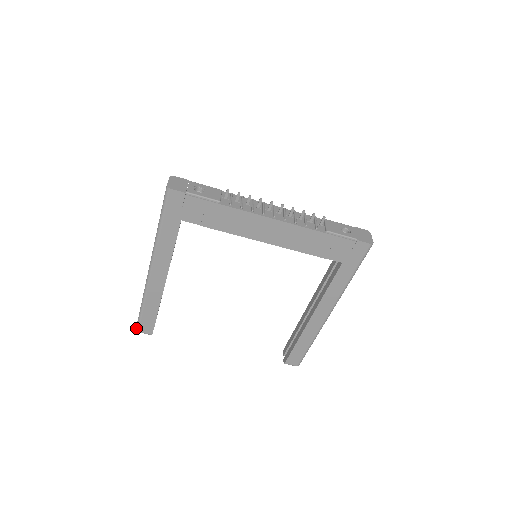
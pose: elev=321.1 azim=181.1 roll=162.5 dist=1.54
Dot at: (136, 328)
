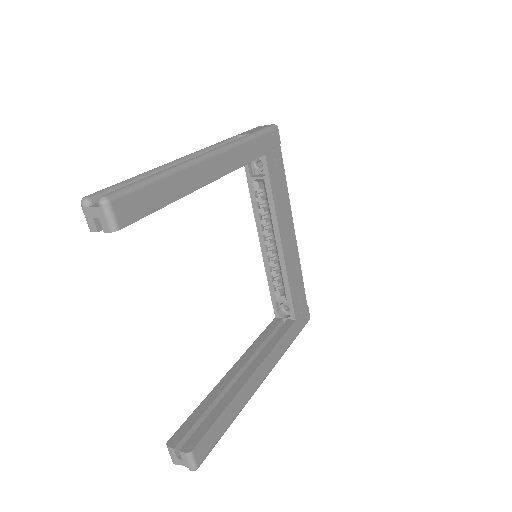
Dot at: (110, 194)
